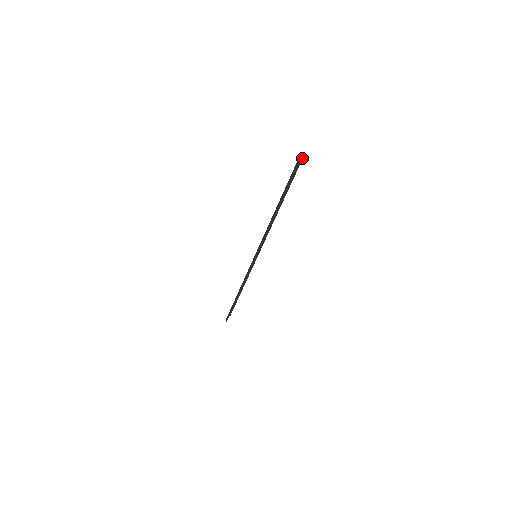
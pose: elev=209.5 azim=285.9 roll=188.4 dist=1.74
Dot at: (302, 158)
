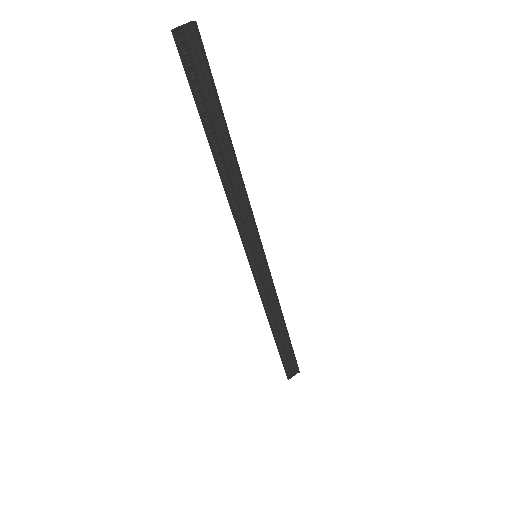
Dot at: (195, 25)
